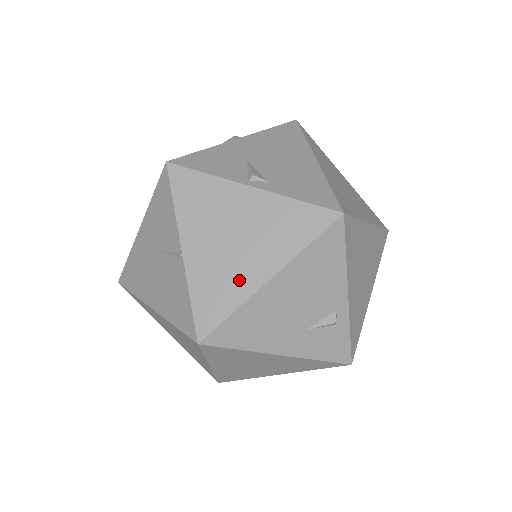
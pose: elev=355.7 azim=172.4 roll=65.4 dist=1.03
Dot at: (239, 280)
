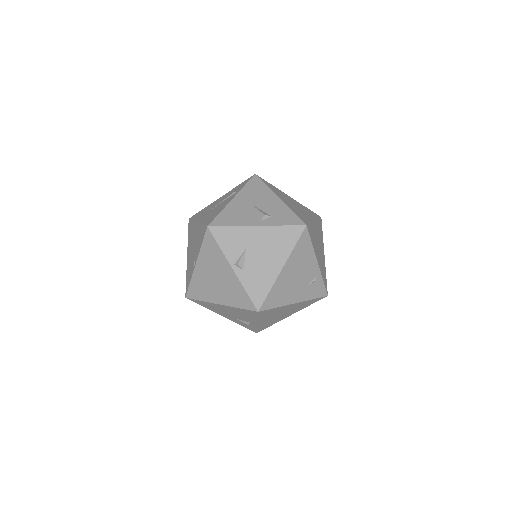
Dot at: (209, 294)
